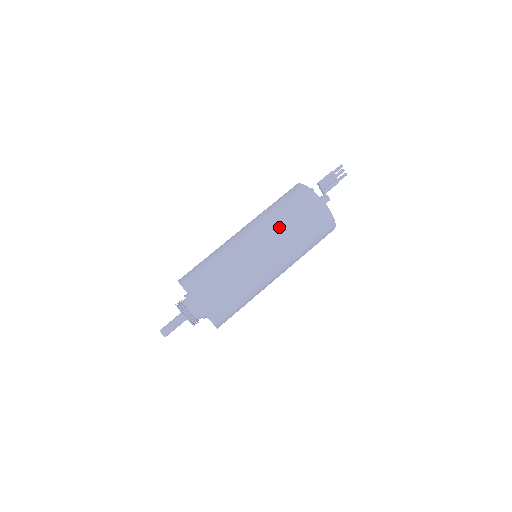
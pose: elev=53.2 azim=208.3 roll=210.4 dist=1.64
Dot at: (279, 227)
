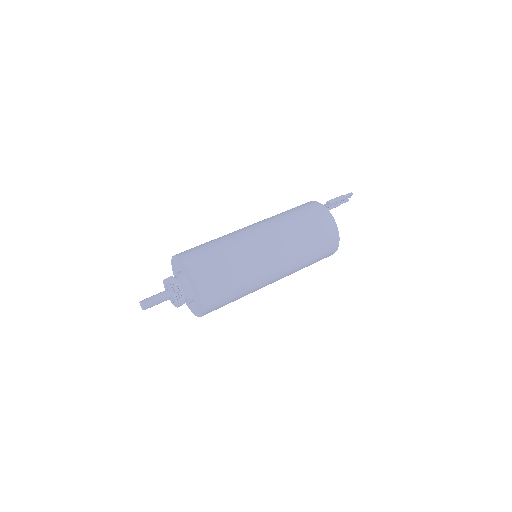
Dot at: (299, 250)
